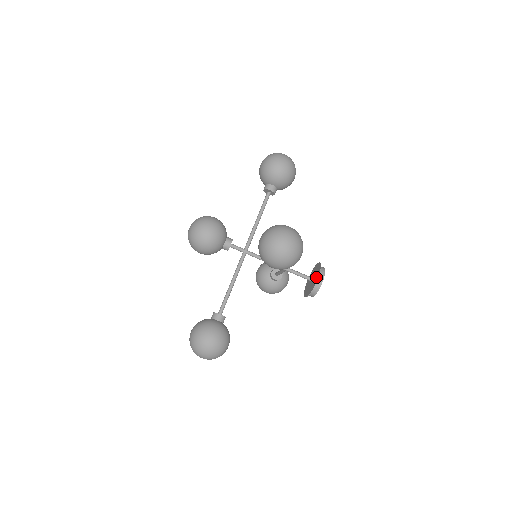
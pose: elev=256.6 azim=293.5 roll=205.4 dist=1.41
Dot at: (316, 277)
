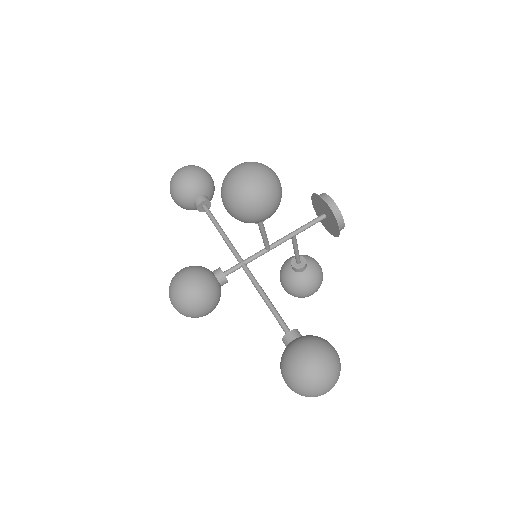
Dot at: (323, 204)
